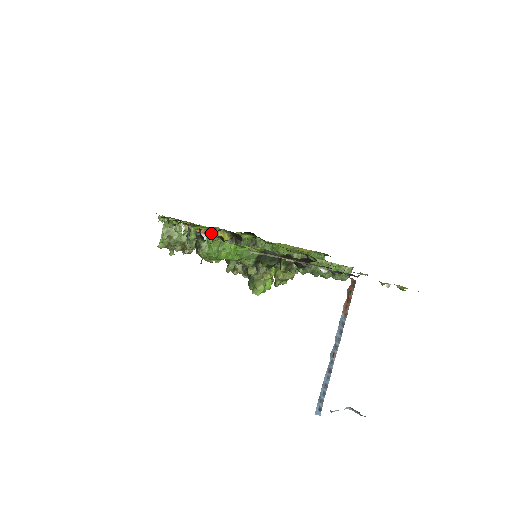
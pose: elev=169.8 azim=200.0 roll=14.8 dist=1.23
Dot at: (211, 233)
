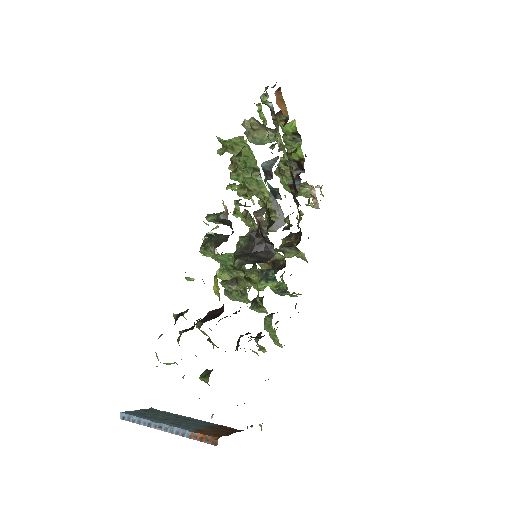
Dot at: occluded
